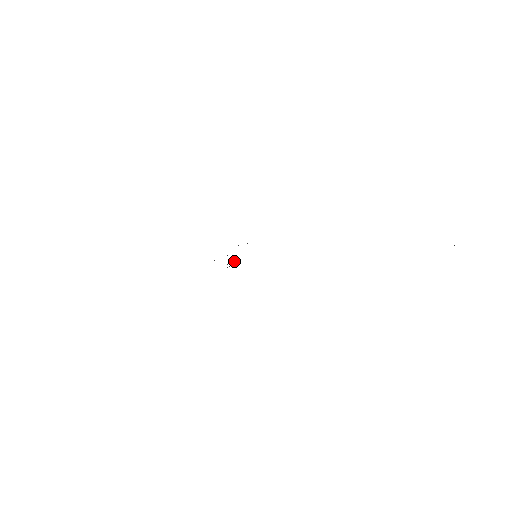
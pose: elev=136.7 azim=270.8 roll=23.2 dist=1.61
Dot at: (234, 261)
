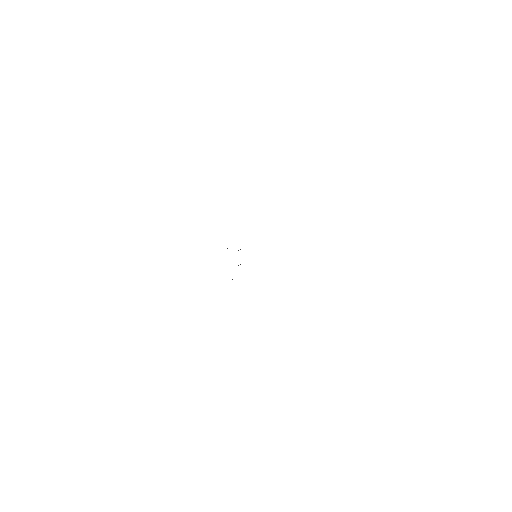
Dot at: occluded
